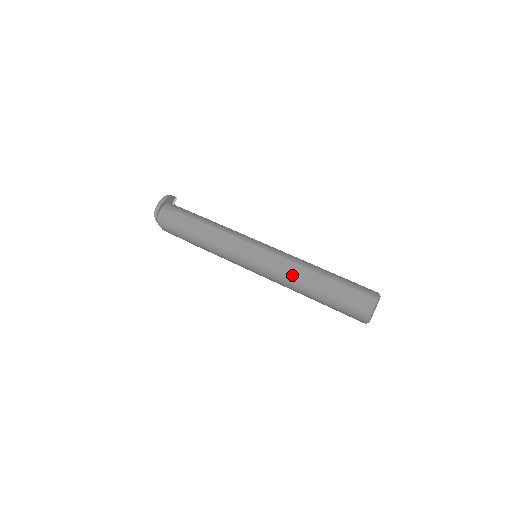
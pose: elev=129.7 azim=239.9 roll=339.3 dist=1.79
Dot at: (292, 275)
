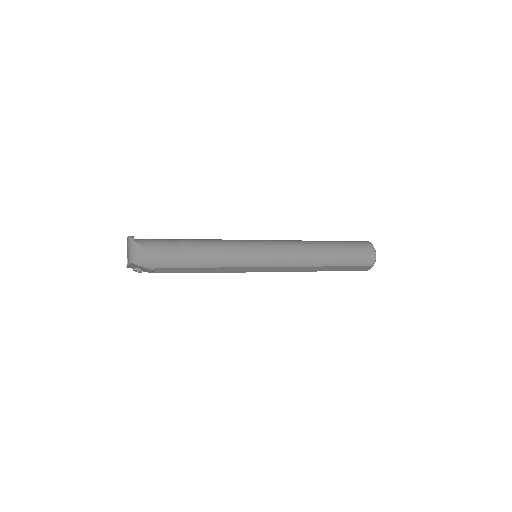
Dot at: (299, 240)
